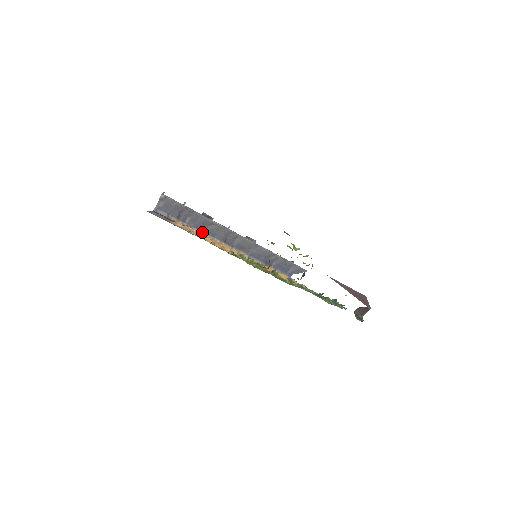
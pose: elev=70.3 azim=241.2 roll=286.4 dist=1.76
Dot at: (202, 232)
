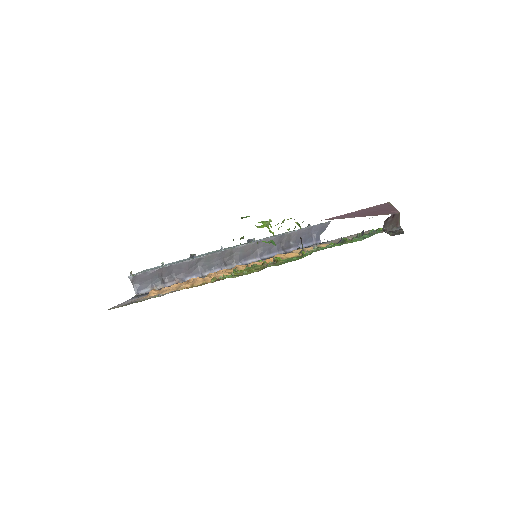
Dot at: (196, 275)
